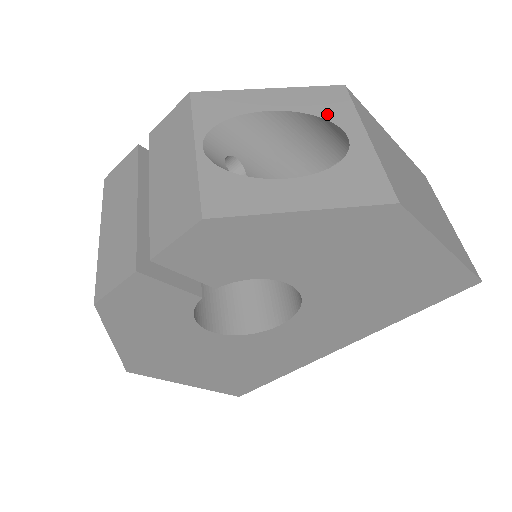
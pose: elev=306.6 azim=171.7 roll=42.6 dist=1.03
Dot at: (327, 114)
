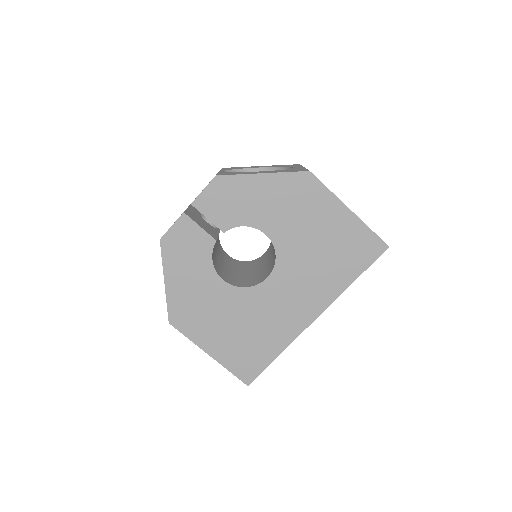
Dot at: (286, 166)
